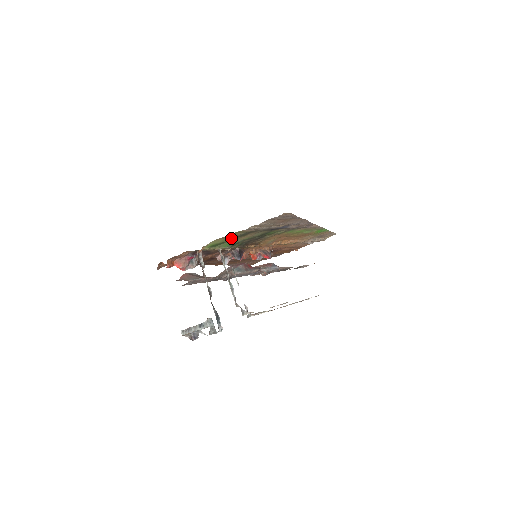
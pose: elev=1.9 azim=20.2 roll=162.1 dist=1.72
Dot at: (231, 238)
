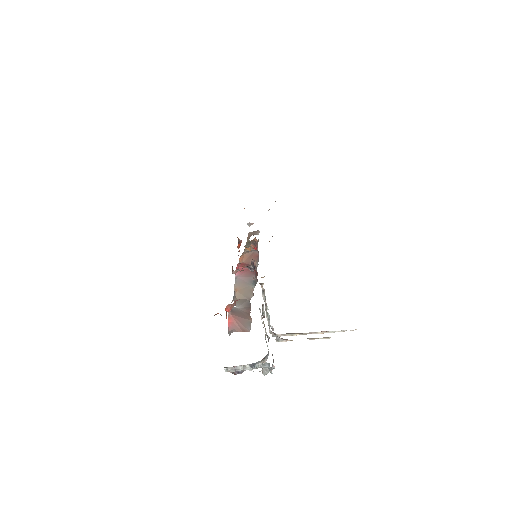
Dot at: occluded
